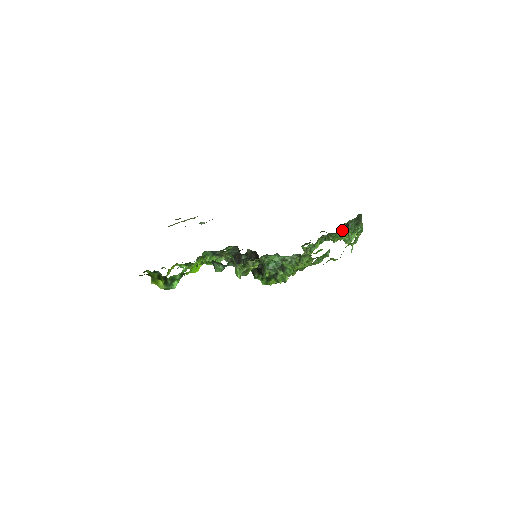
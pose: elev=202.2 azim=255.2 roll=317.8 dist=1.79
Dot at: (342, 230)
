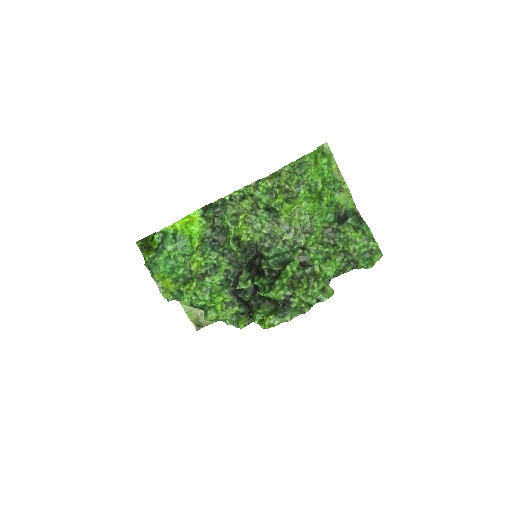
Dot at: (334, 204)
